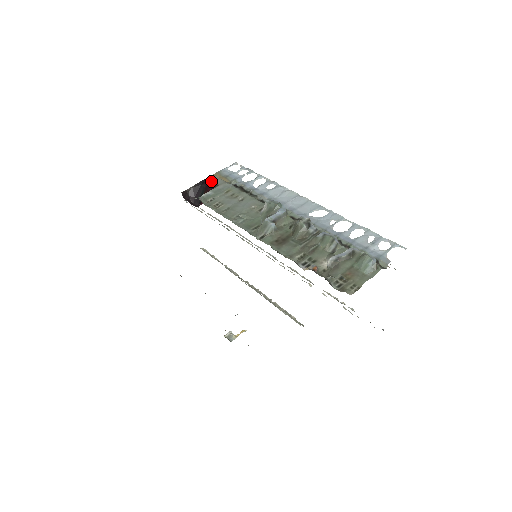
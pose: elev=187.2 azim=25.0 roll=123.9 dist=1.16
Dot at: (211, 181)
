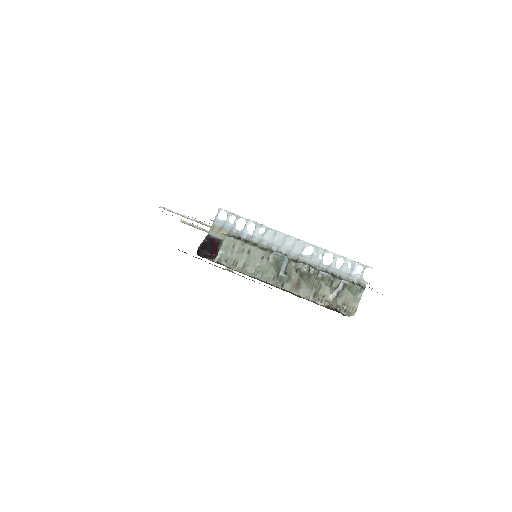
Dot at: (214, 237)
